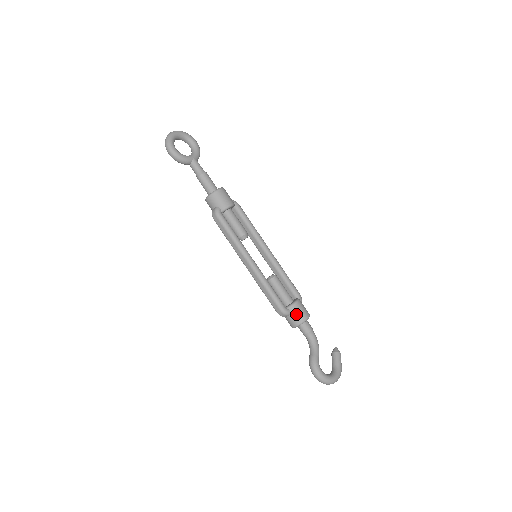
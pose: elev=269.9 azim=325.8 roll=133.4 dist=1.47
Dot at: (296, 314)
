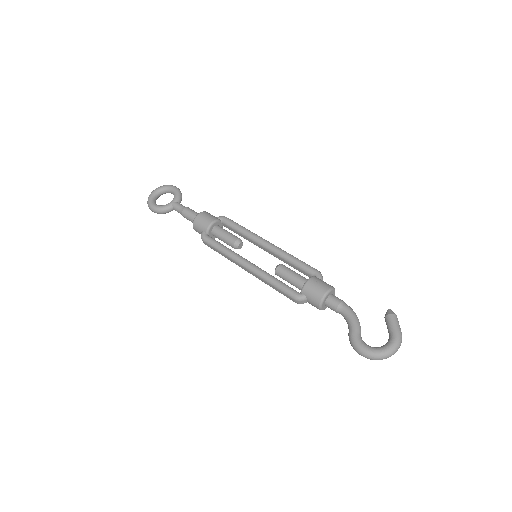
Dot at: (311, 295)
